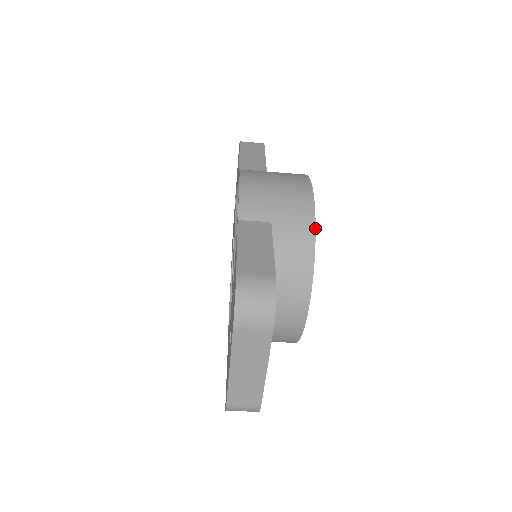
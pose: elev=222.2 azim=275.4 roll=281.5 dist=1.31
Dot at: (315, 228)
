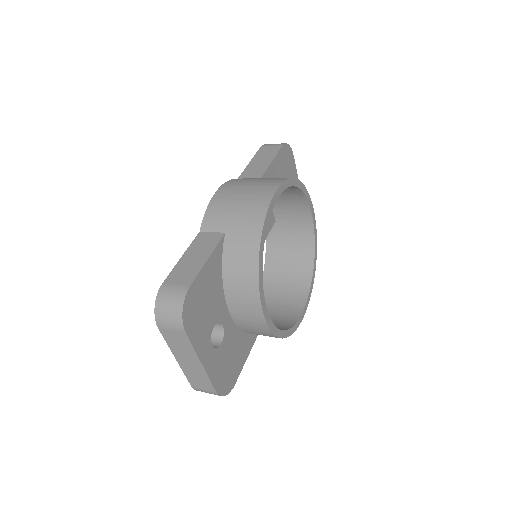
Dot at: (261, 237)
